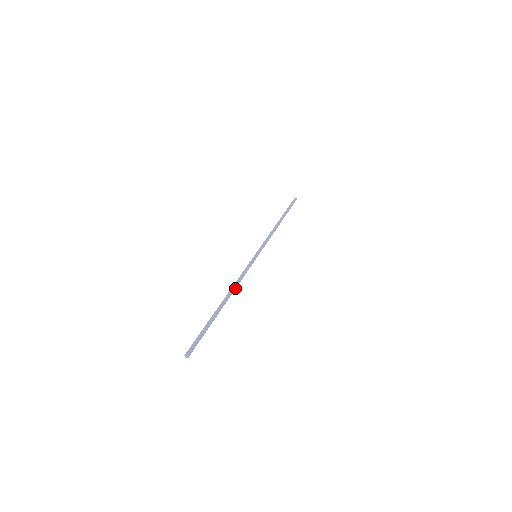
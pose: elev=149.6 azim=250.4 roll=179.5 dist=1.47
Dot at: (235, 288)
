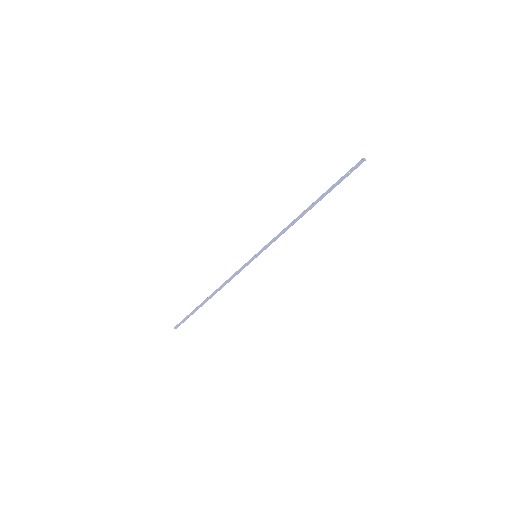
Dot at: occluded
